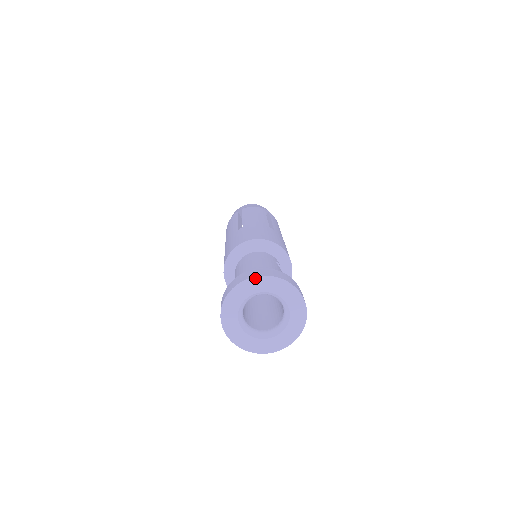
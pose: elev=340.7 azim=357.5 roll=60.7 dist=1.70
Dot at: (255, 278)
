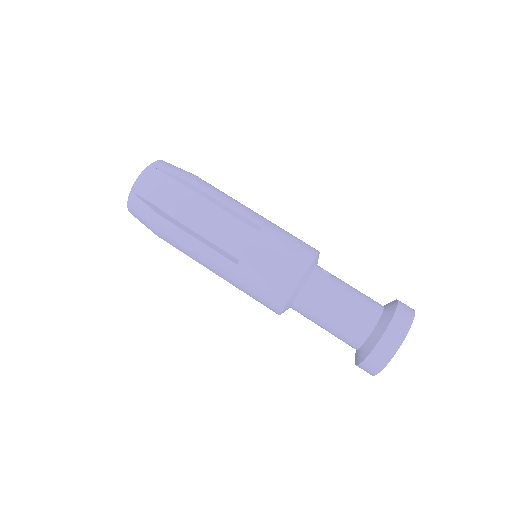
Dot at: occluded
